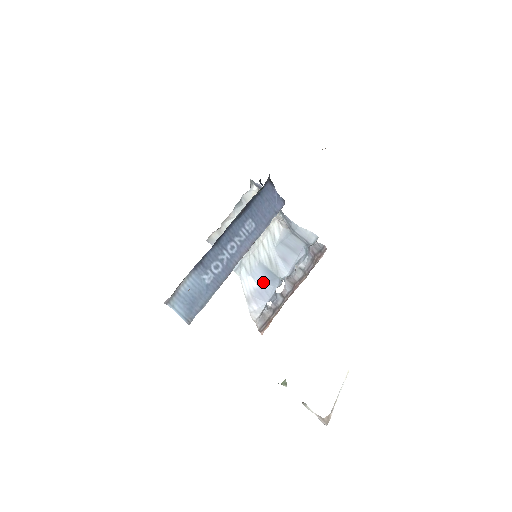
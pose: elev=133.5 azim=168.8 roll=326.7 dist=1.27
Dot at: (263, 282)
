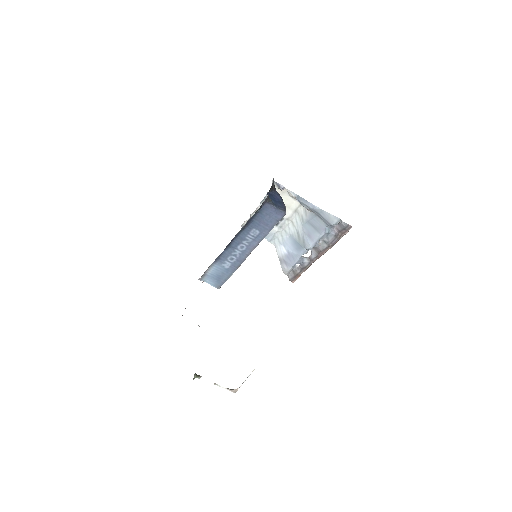
Dot at: (291, 250)
